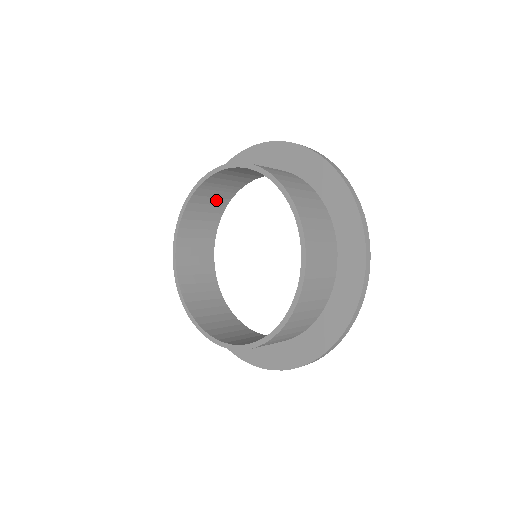
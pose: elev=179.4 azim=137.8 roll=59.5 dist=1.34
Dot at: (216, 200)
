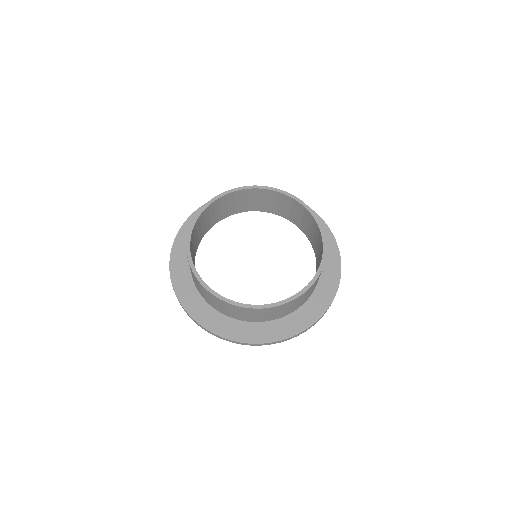
Dot at: (208, 222)
